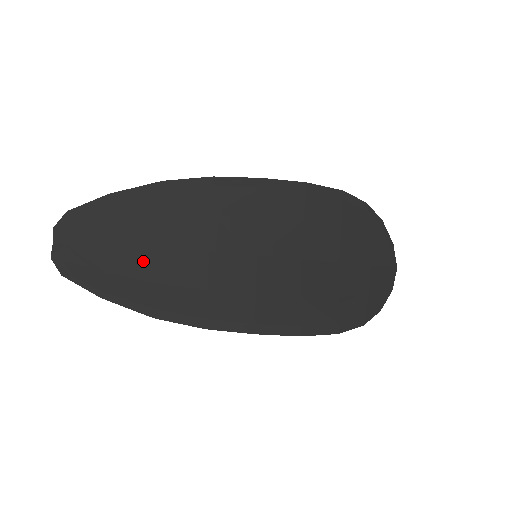
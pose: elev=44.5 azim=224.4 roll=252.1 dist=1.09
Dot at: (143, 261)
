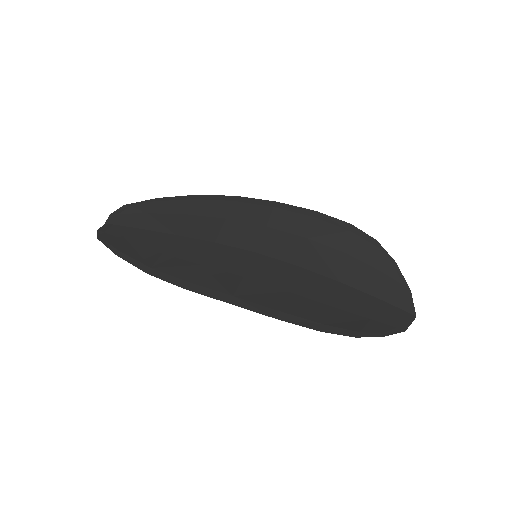
Dot at: (160, 240)
